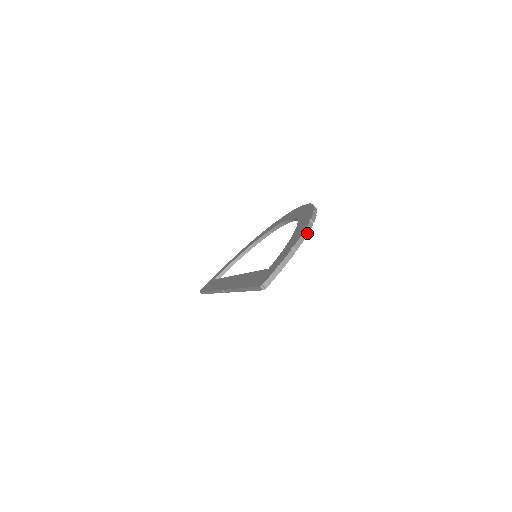
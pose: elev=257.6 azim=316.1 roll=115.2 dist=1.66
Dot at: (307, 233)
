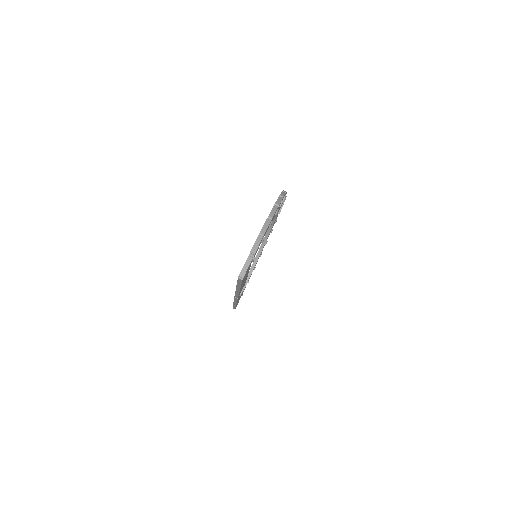
Dot at: (272, 217)
